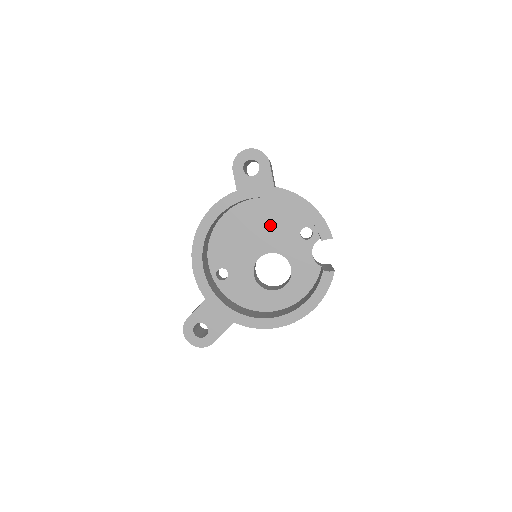
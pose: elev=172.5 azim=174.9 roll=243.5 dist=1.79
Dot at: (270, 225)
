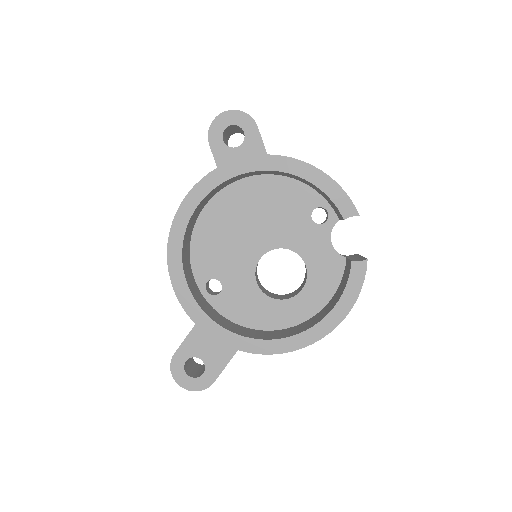
Dot at: (269, 211)
